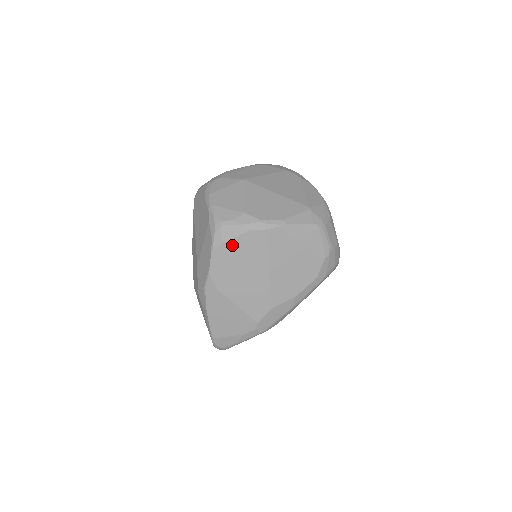
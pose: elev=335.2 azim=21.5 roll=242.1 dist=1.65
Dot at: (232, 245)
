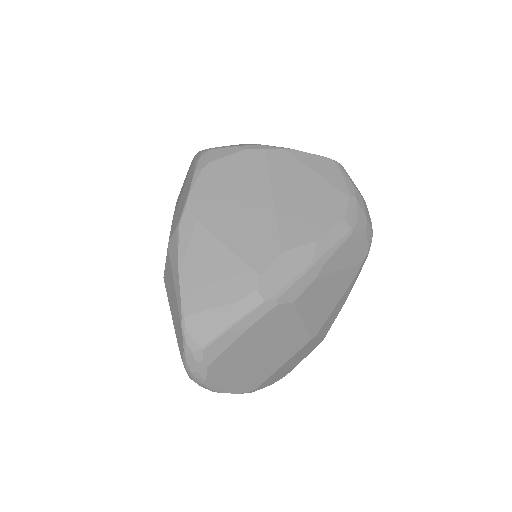
Dot at: (222, 165)
